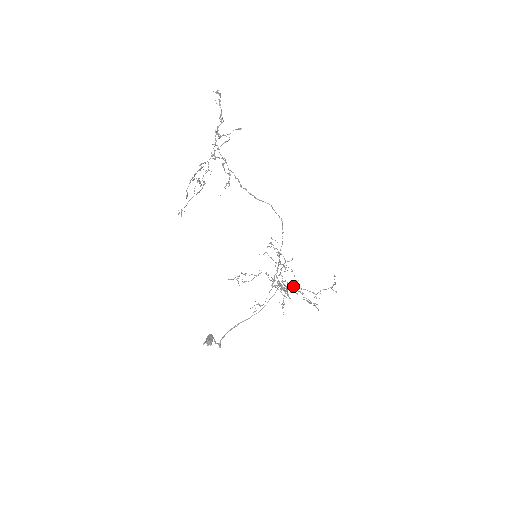
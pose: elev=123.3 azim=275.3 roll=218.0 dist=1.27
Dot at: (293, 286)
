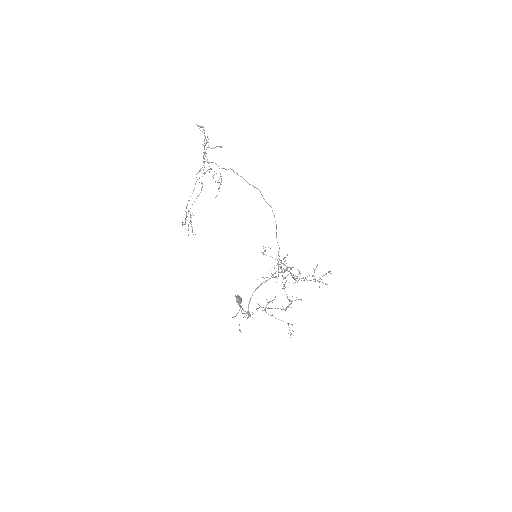
Dot at: (295, 278)
